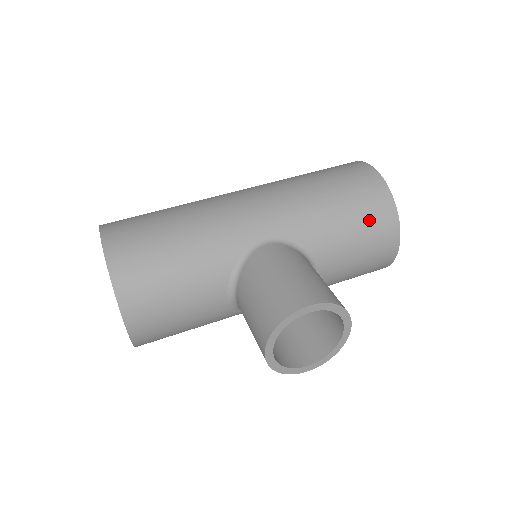
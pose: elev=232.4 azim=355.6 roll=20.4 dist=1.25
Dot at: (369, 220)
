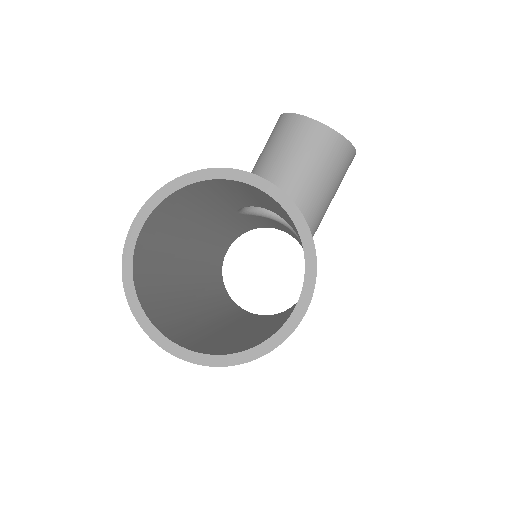
Dot at: occluded
